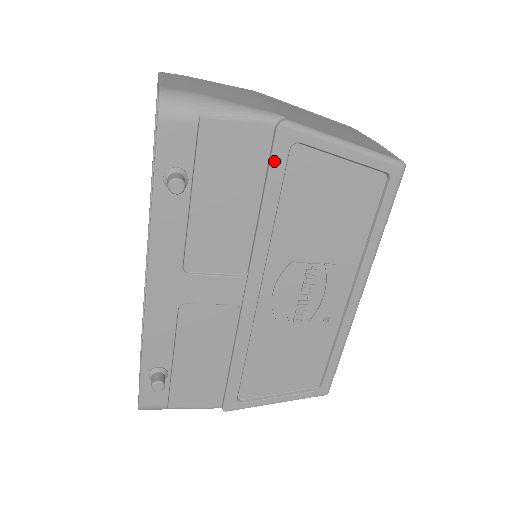
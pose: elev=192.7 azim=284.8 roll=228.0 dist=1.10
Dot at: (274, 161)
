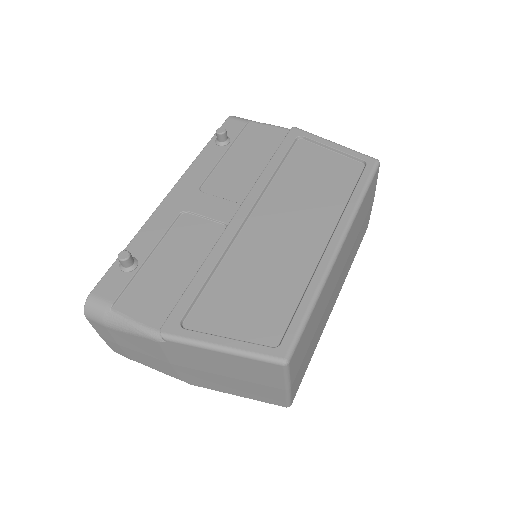
Dot at: occluded
